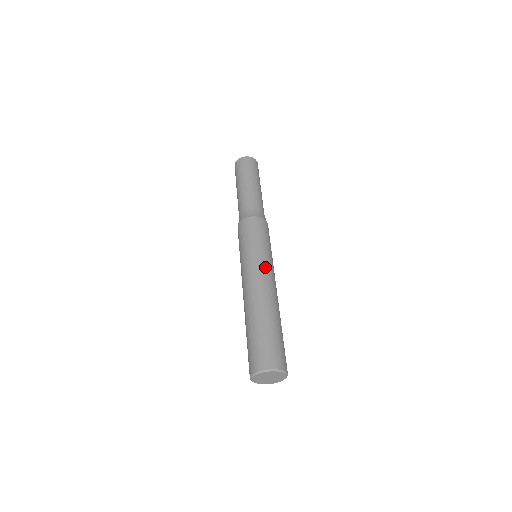
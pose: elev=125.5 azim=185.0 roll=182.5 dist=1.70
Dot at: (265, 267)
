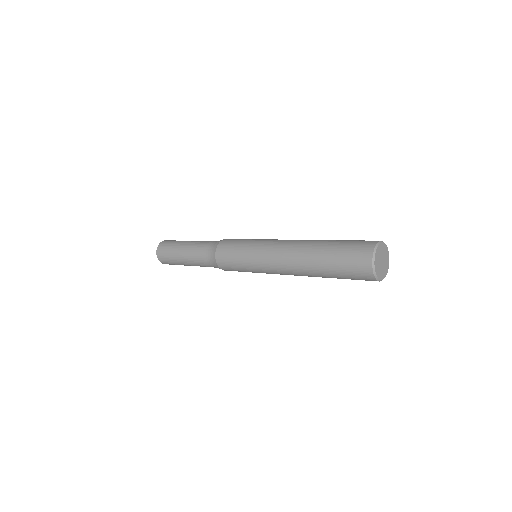
Dot at: (274, 240)
